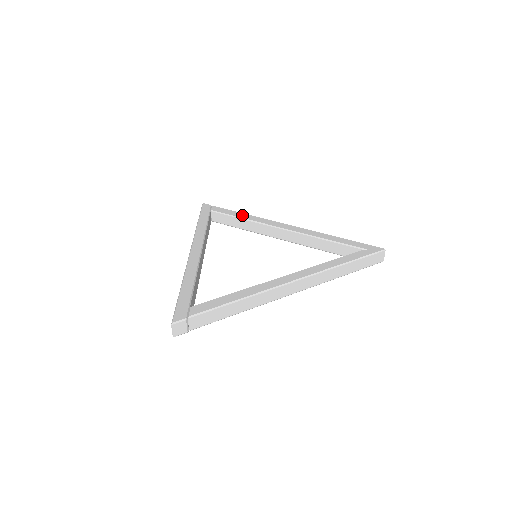
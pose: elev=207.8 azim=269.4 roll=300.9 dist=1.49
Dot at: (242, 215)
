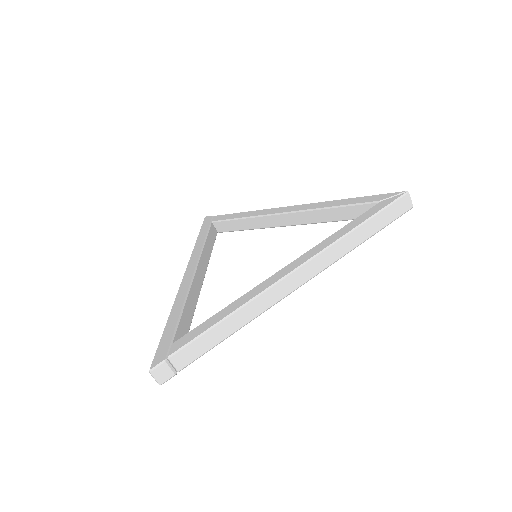
Dot at: (242, 214)
